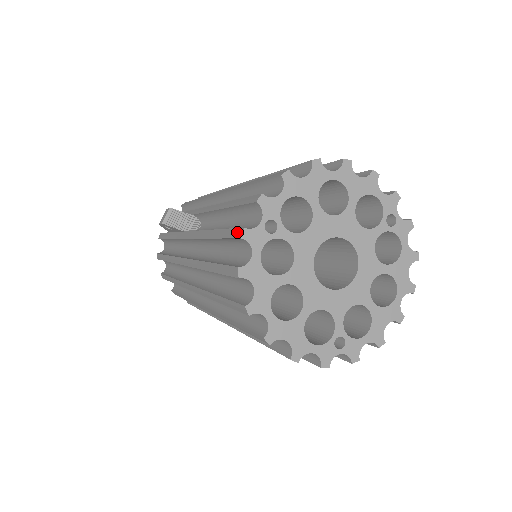
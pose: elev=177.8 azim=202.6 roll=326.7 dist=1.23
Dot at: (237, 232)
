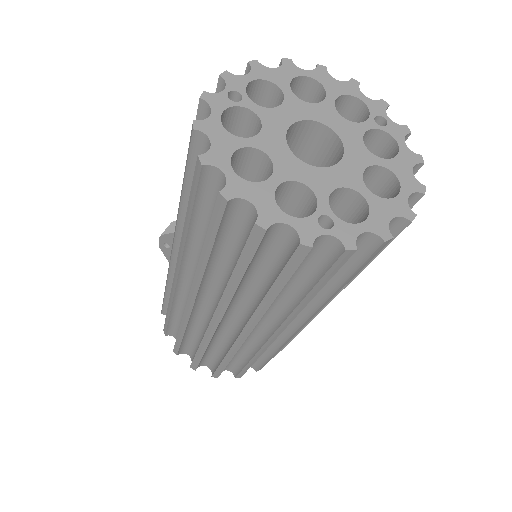
Dot at: (199, 106)
